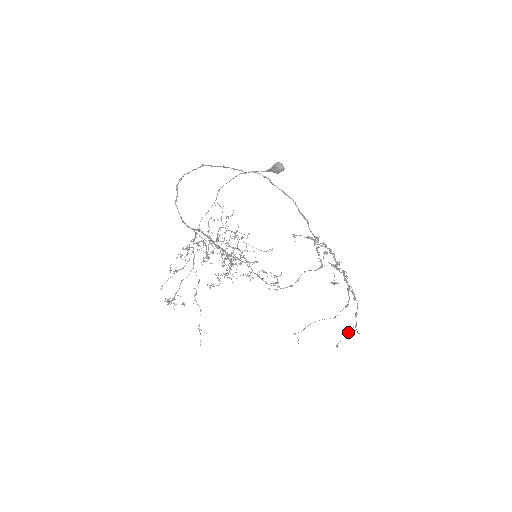
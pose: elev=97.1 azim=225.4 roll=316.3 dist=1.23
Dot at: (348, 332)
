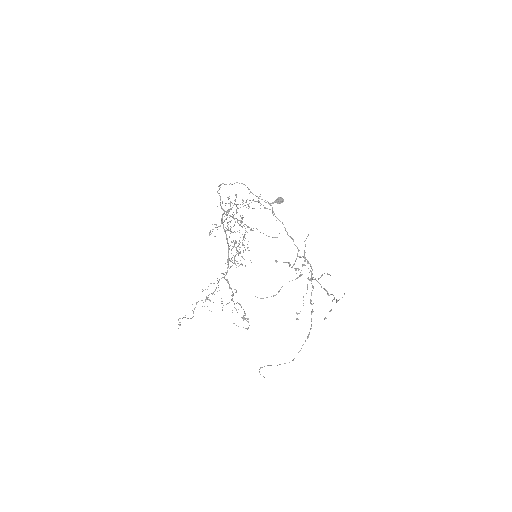
Dot at: (331, 310)
